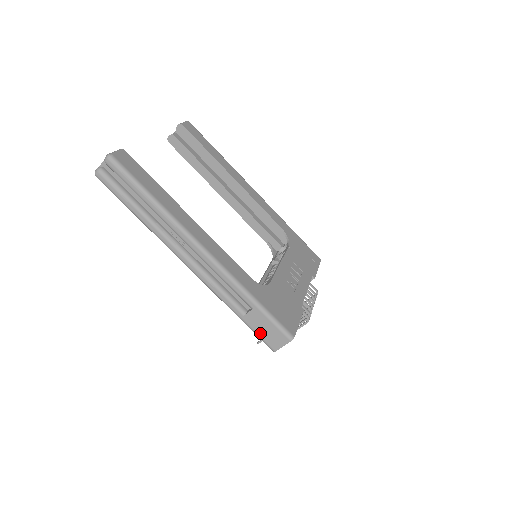
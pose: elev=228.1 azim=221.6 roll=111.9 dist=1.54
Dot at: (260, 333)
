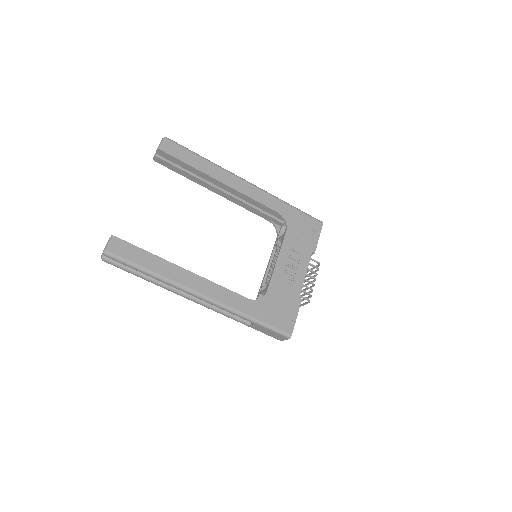
Dot at: (266, 333)
